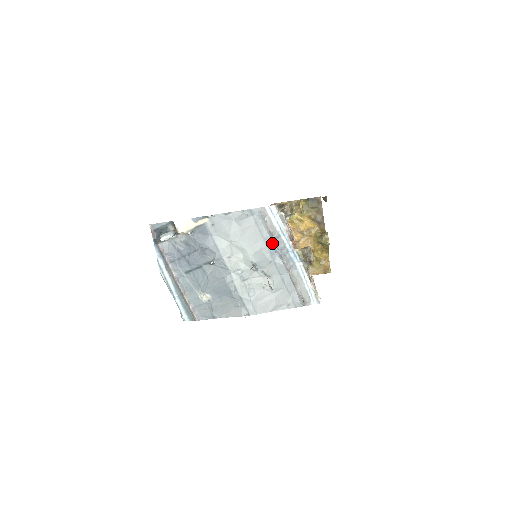
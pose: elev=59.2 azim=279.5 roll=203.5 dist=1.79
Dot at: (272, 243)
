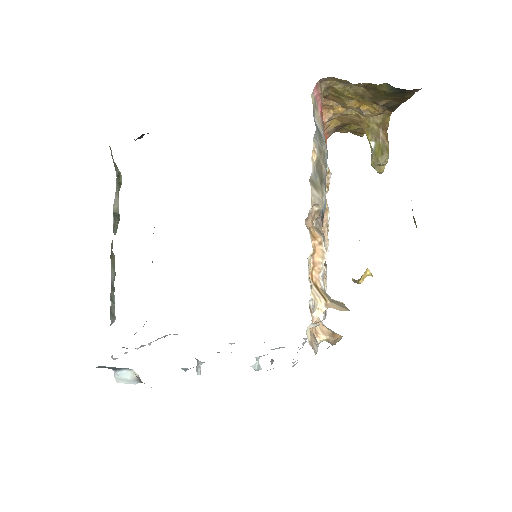
Dot at: occluded
